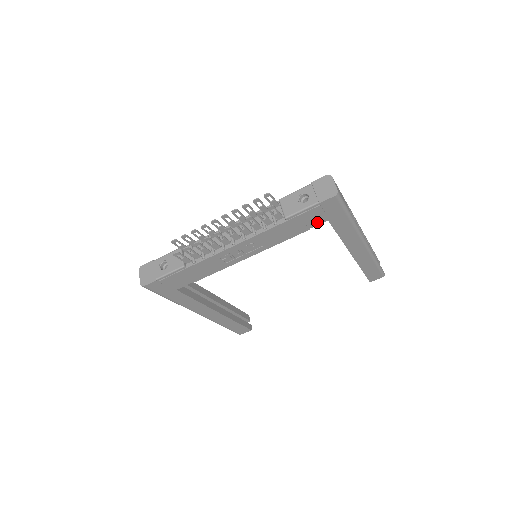
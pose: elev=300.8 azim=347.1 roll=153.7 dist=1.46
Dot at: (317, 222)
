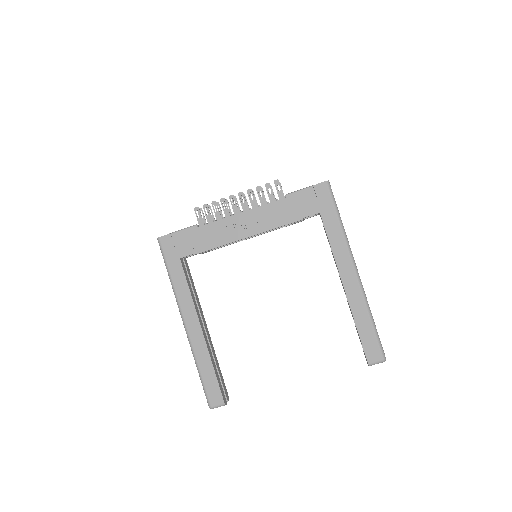
Dot at: (310, 211)
